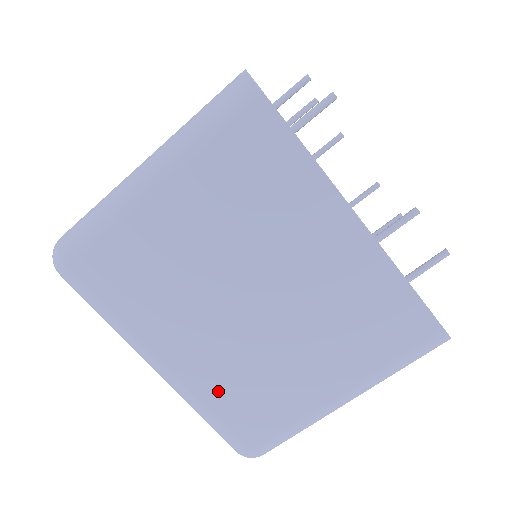
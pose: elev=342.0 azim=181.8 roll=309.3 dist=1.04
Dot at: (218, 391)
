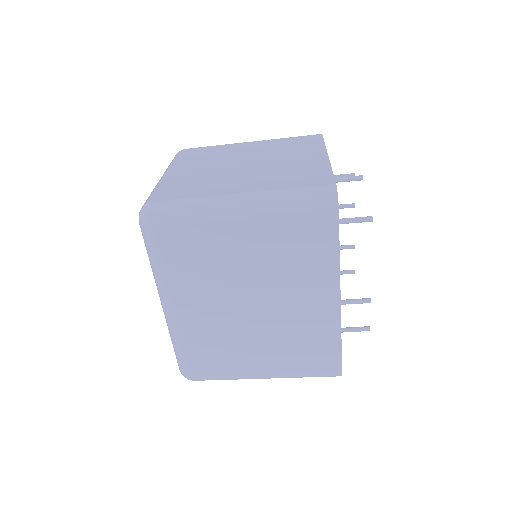
Dot at: (196, 339)
